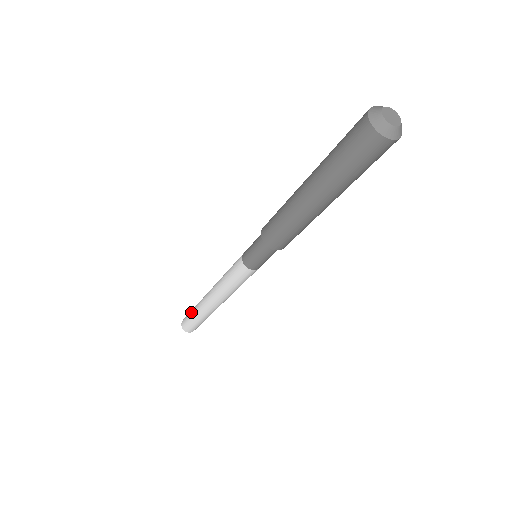
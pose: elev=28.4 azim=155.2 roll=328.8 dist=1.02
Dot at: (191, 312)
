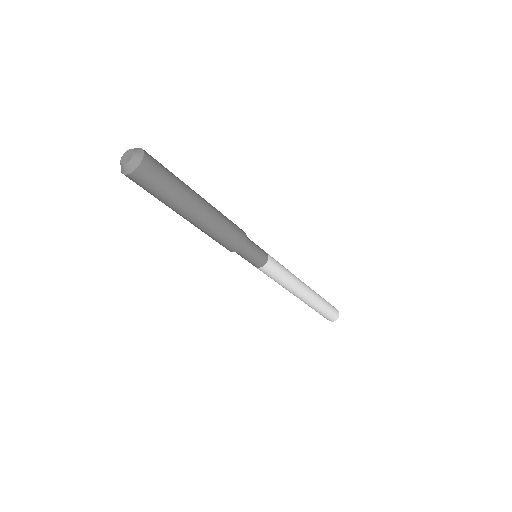
Dot at: occluded
